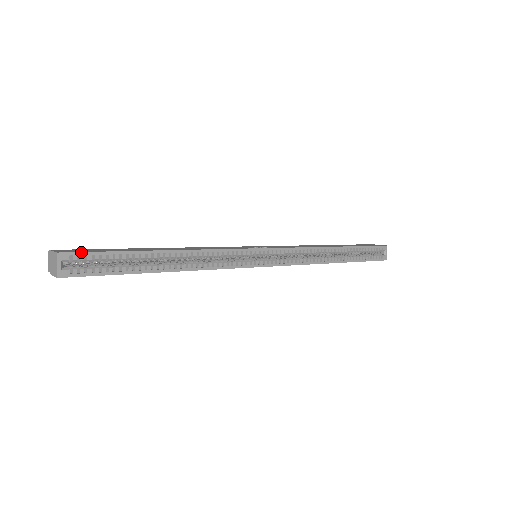
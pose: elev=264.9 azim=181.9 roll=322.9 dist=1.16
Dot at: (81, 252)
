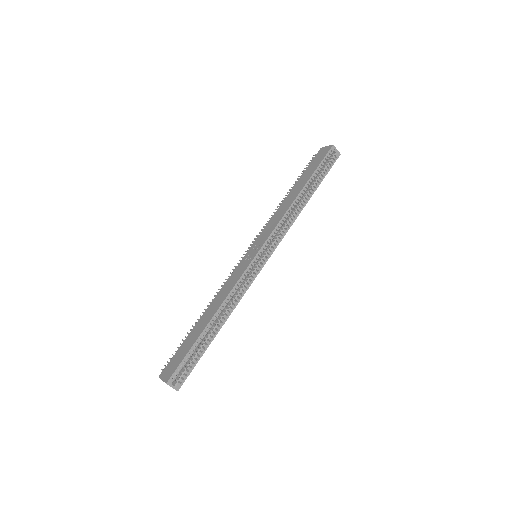
Dot at: (175, 371)
